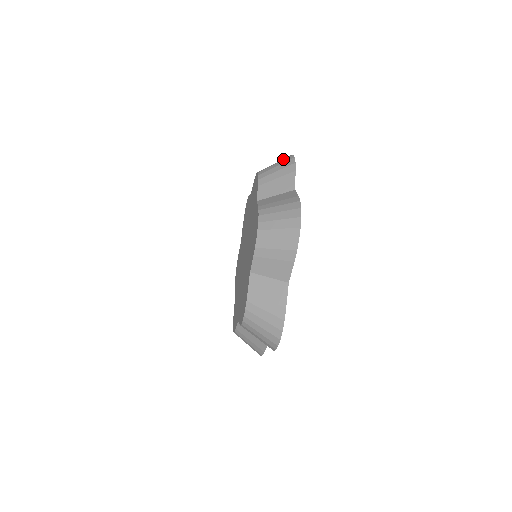
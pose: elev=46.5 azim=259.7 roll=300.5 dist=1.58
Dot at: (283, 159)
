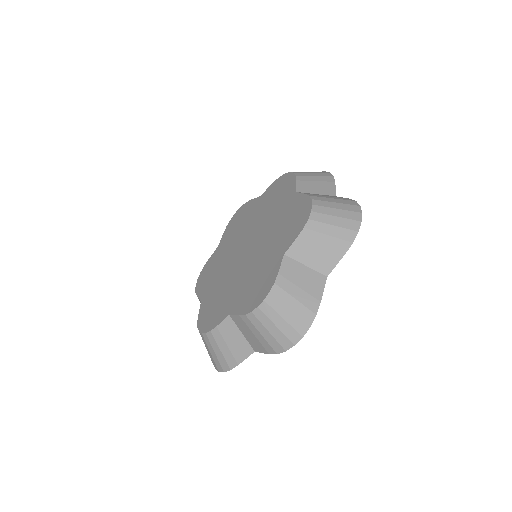
Dot at: occluded
